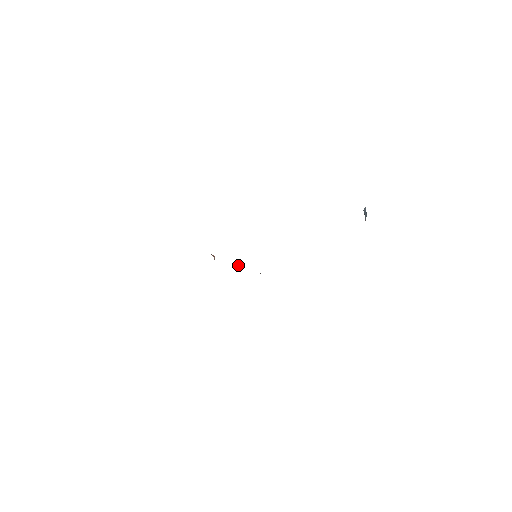
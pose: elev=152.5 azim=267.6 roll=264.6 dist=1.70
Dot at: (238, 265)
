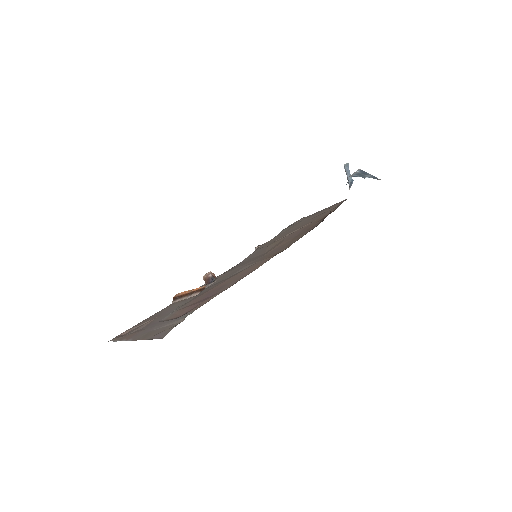
Dot at: occluded
